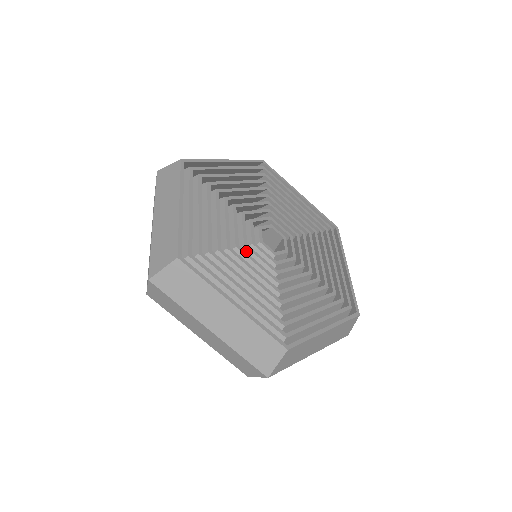
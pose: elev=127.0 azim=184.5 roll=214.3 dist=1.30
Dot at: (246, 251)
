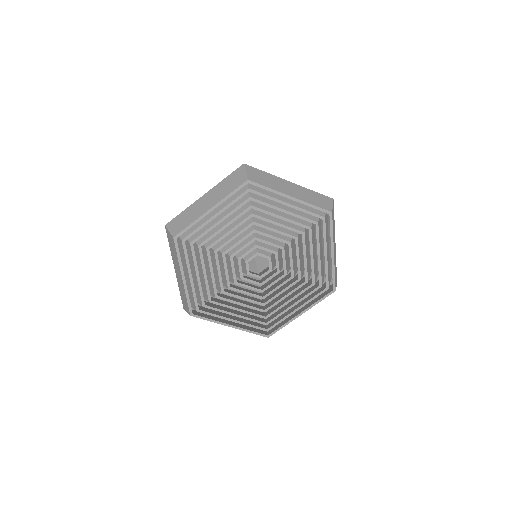
Dot at: (229, 259)
